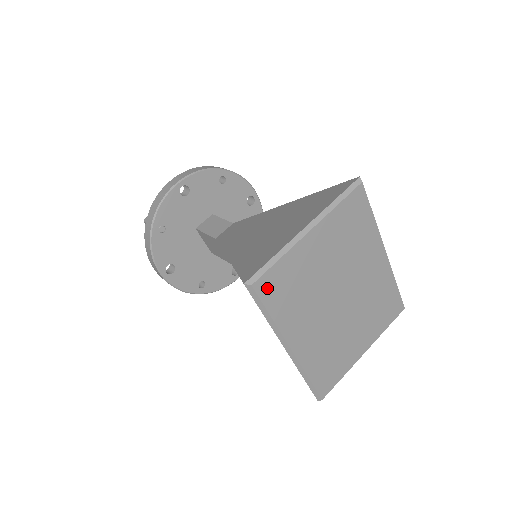
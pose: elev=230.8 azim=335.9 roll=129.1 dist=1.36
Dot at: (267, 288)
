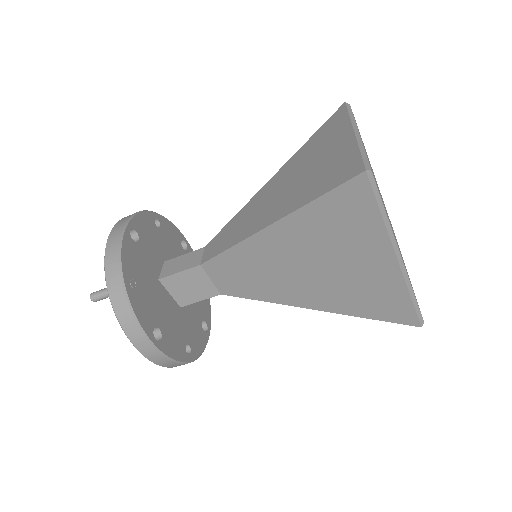
Dot at: occluded
